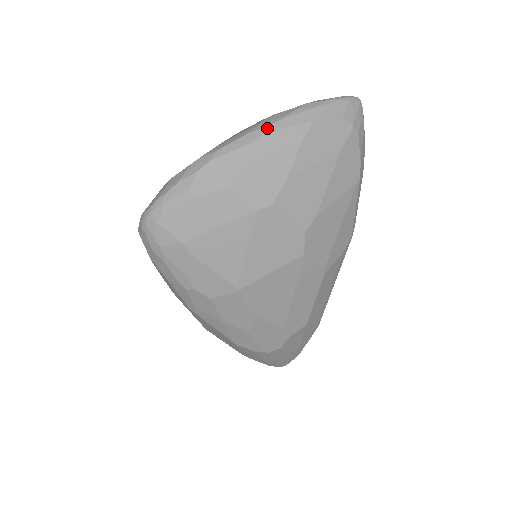
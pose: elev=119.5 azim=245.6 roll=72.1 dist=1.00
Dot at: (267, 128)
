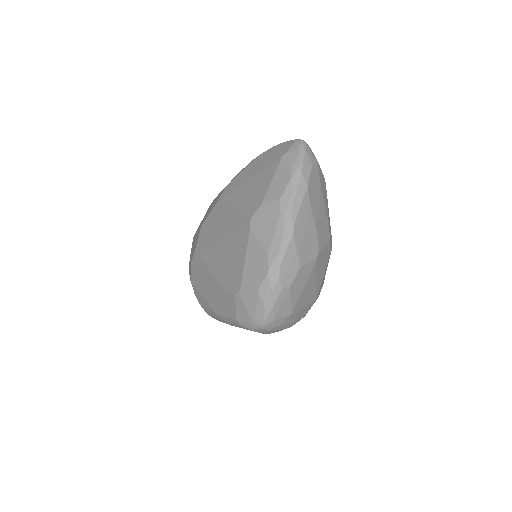
Dot at: (292, 217)
